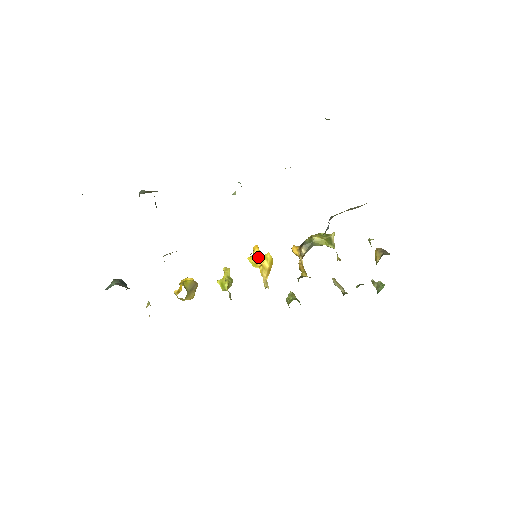
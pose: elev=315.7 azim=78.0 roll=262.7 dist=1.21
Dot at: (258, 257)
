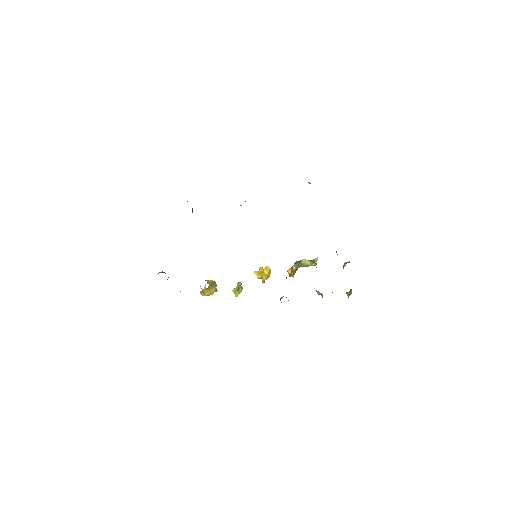
Dot at: (261, 272)
